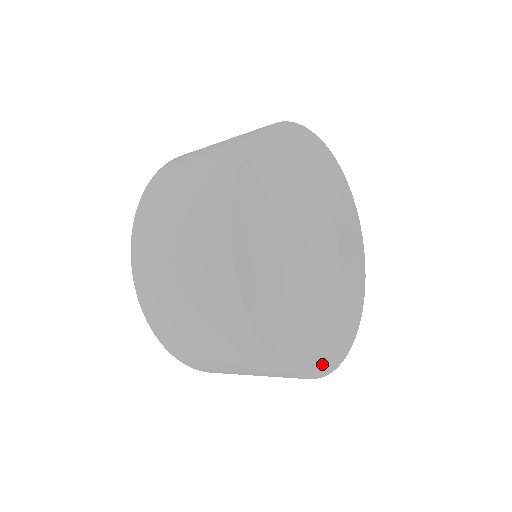
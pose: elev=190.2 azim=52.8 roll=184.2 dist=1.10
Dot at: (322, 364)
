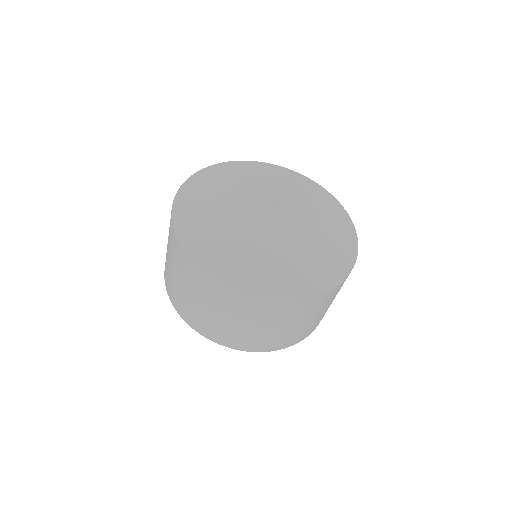
Dot at: (289, 289)
